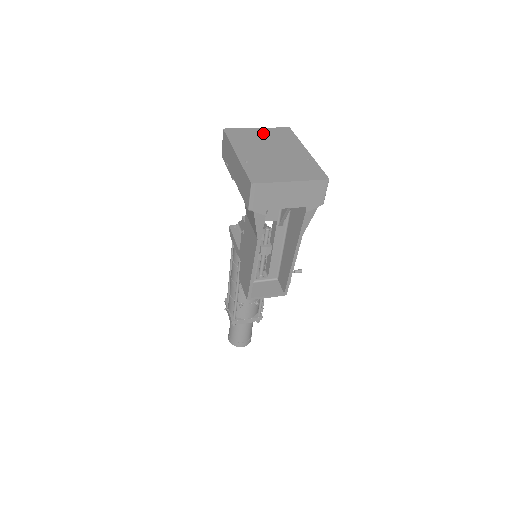
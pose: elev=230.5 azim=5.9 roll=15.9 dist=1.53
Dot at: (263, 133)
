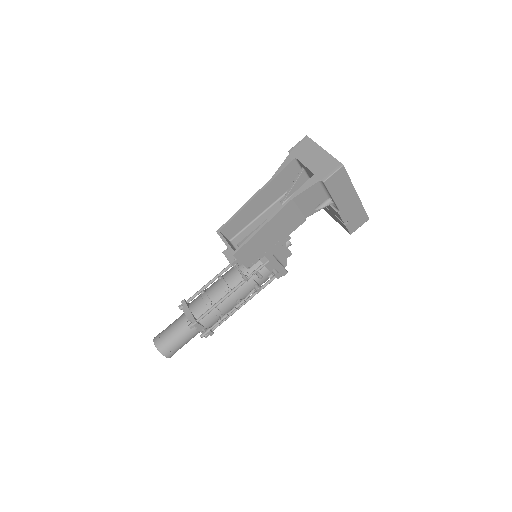
Dot at: occluded
